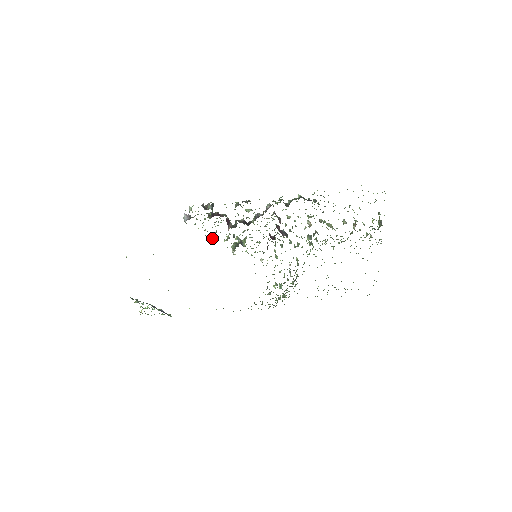
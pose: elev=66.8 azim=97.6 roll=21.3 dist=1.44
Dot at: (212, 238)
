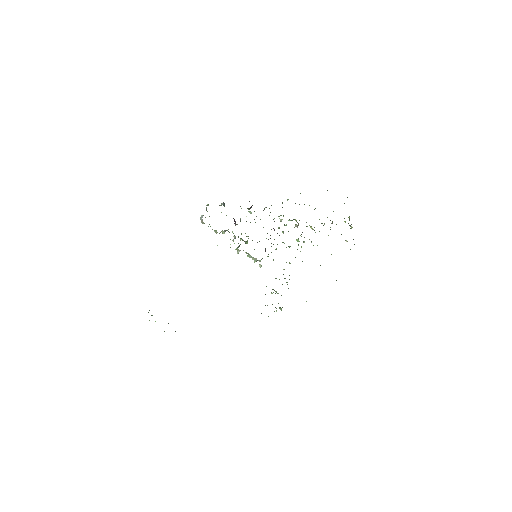
Dot at: occluded
